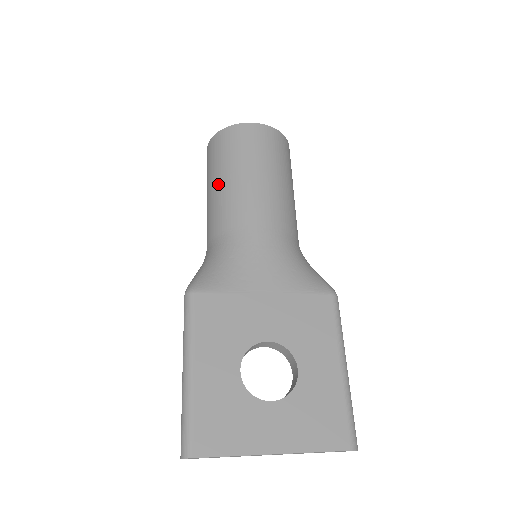
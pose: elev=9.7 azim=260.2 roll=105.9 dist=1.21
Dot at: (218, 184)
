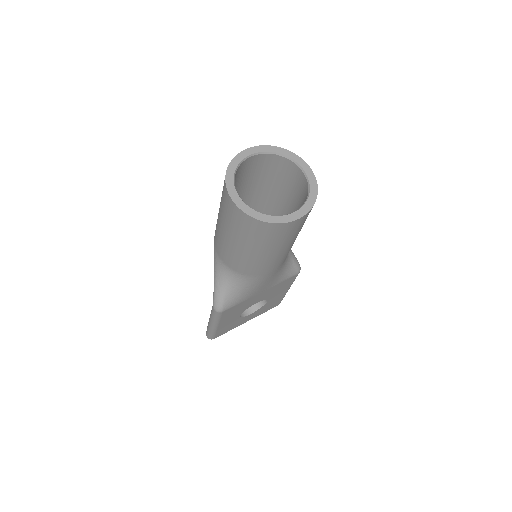
Dot at: (244, 251)
